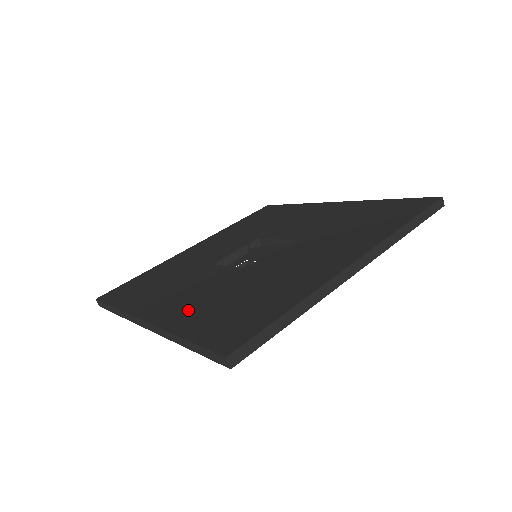
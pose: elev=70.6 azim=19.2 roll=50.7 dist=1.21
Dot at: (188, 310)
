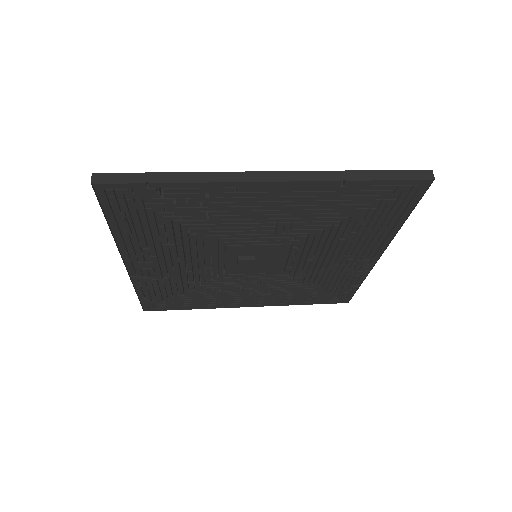
Dot at: occluded
